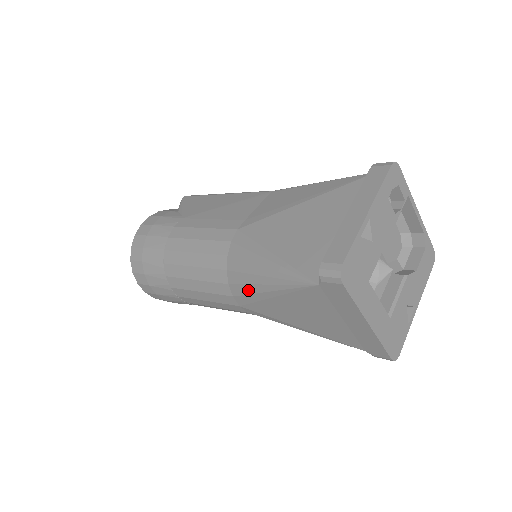
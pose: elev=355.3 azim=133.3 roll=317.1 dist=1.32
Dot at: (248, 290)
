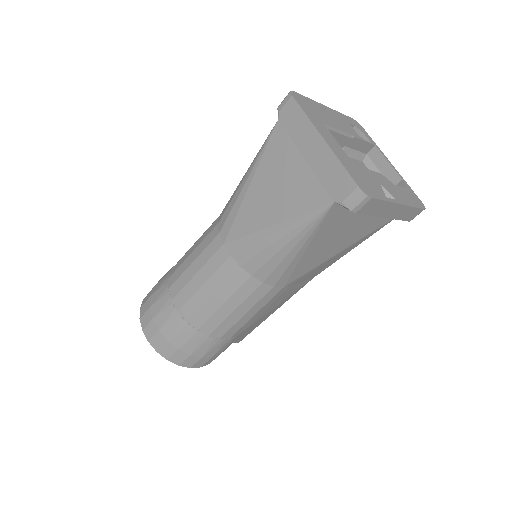
Dot at: (231, 205)
